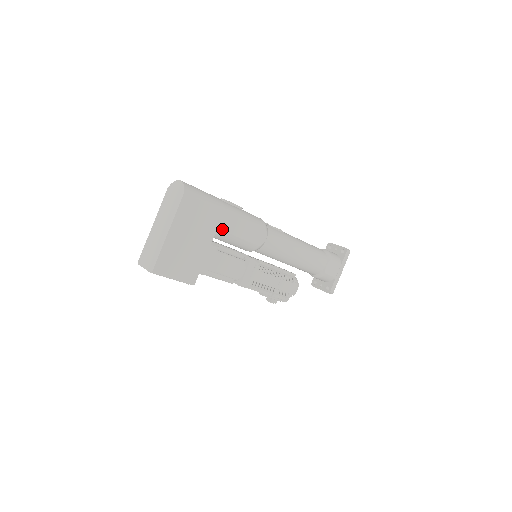
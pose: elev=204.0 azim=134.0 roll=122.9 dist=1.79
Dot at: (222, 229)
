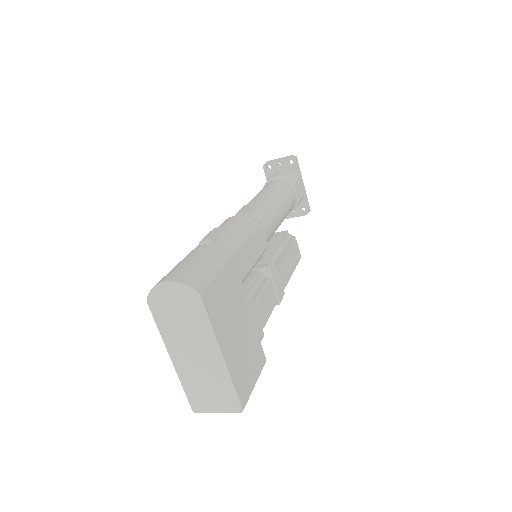
Dot at: (242, 277)
